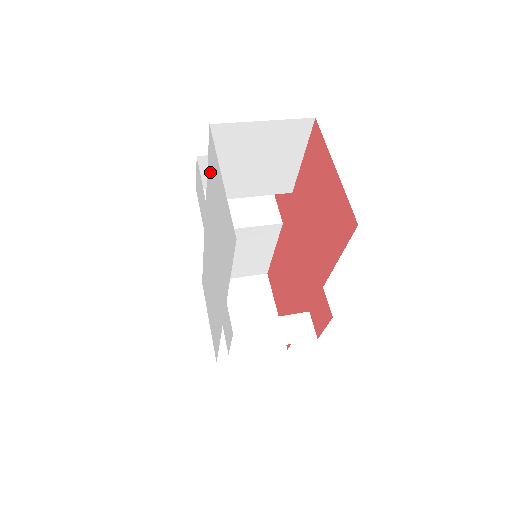
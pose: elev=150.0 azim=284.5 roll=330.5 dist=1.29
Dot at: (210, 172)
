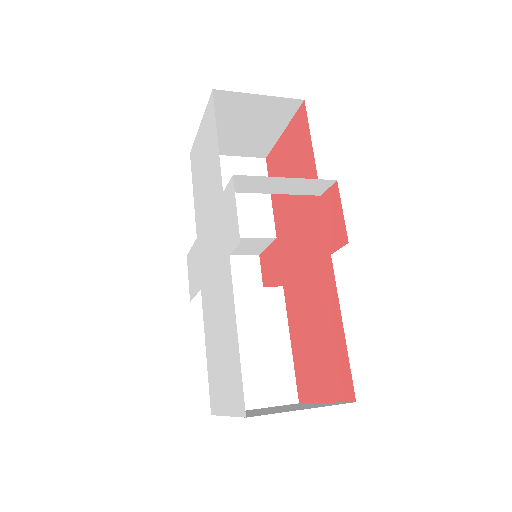
Dot at: (195, 181)
